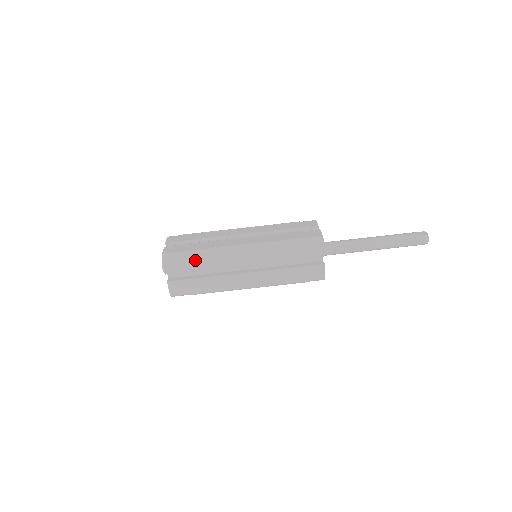
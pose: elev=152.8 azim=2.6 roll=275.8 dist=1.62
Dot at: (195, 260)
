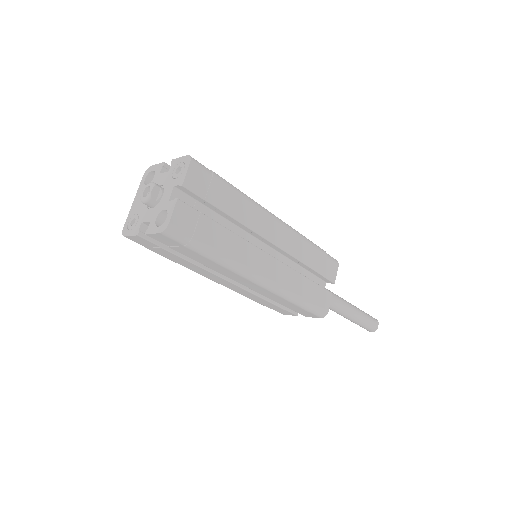
Dot at: (199, 256)
